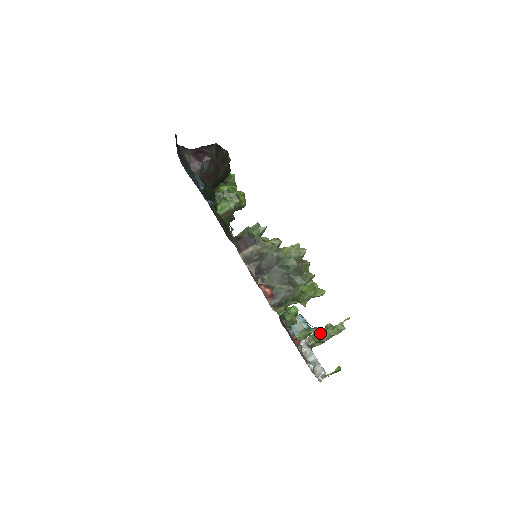
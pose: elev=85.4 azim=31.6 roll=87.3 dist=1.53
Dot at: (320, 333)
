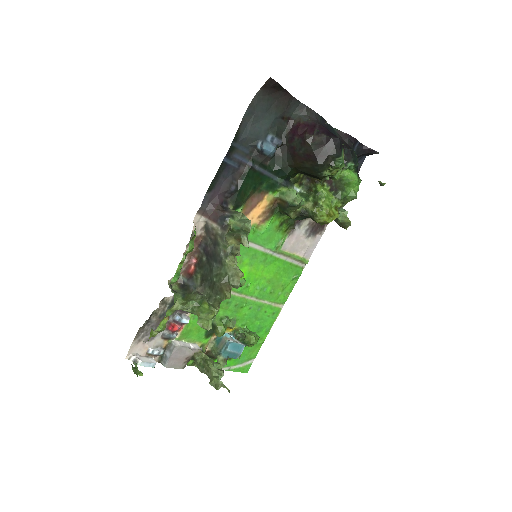
Dot at: (208, 363)
